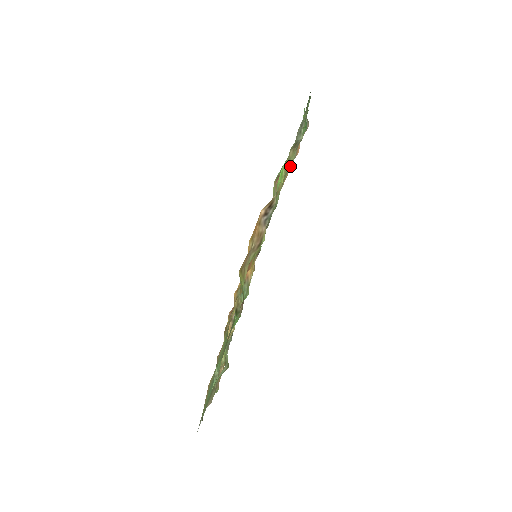
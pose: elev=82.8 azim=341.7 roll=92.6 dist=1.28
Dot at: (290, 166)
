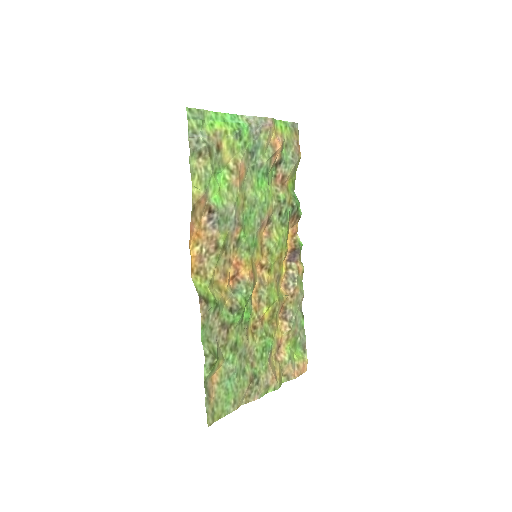
Dot at: (239, 168)
